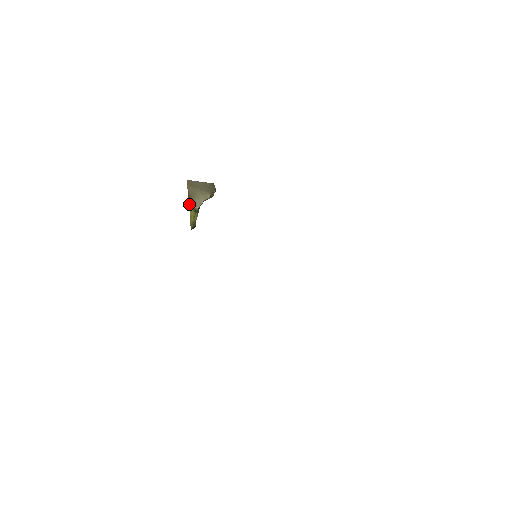
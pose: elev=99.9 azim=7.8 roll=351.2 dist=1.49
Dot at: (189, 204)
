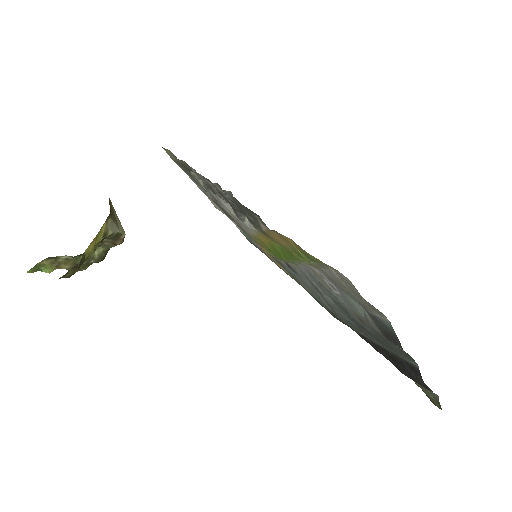
Dot at: occluded
